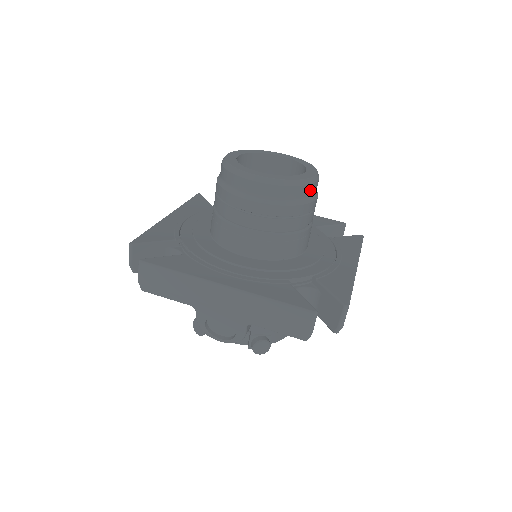
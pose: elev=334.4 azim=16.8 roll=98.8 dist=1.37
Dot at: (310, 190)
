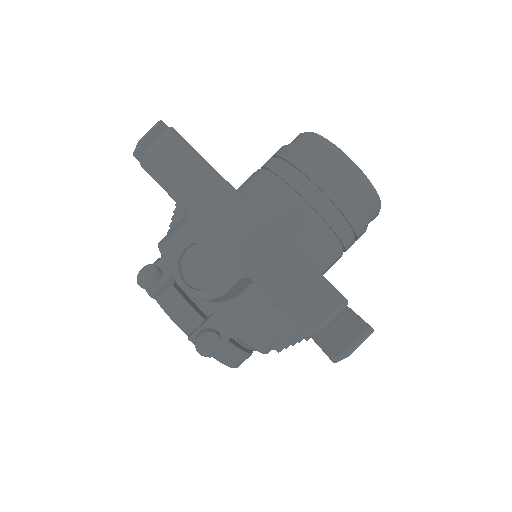
Dot at: (373, 211)
